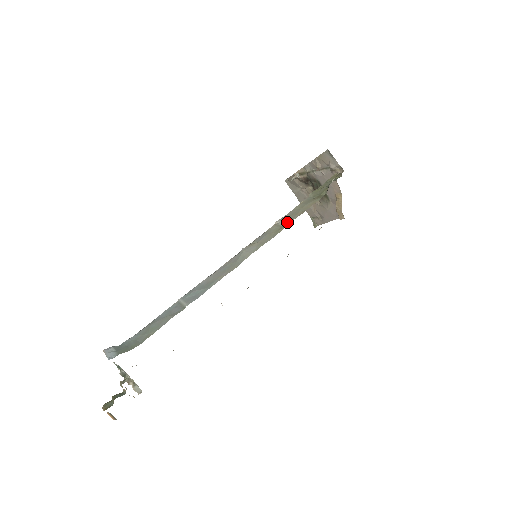
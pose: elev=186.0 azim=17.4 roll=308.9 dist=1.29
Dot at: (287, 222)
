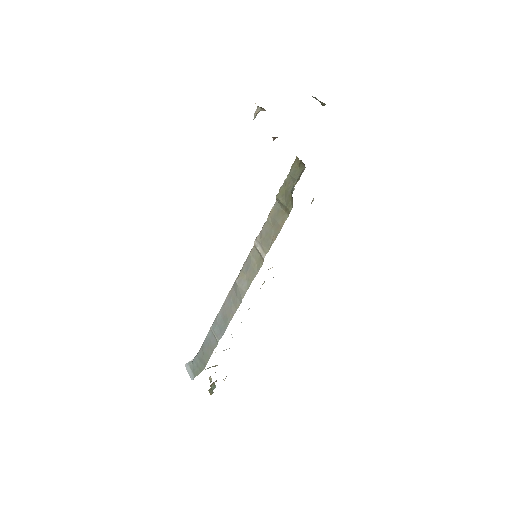
Dot at: (264, 252)
